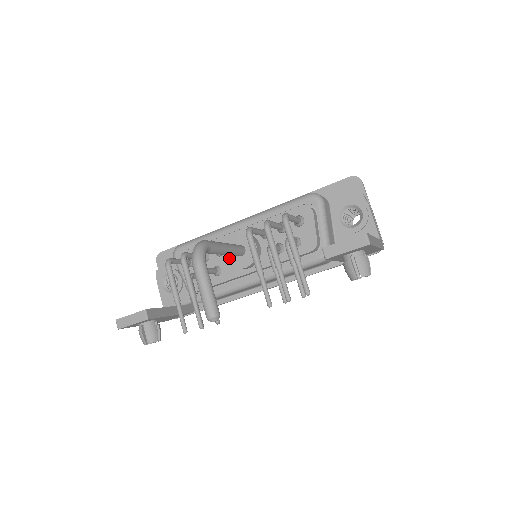
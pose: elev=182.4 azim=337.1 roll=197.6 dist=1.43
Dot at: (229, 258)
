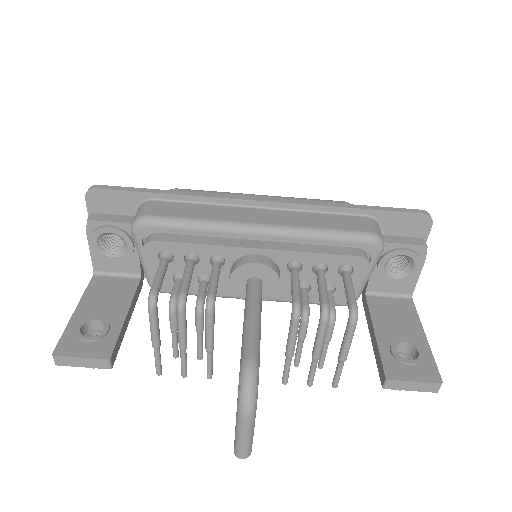
Dot at: (234, 285)
